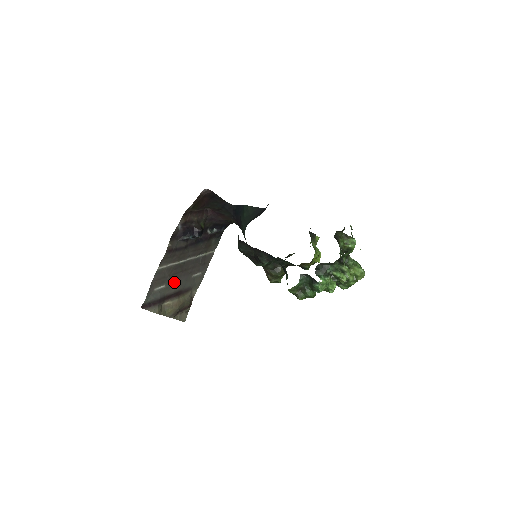
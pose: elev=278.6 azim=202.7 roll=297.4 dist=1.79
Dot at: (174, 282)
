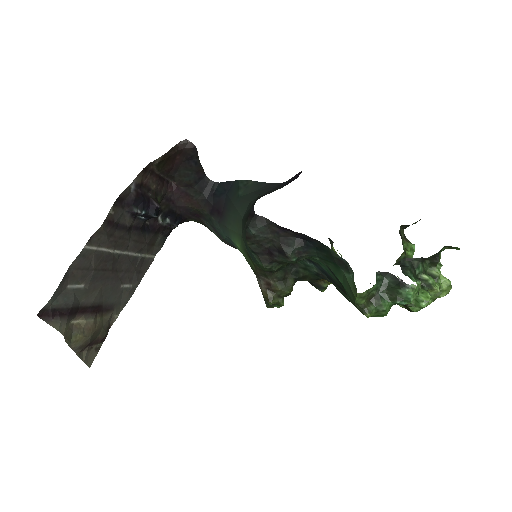
Dot at: (97, 285)
